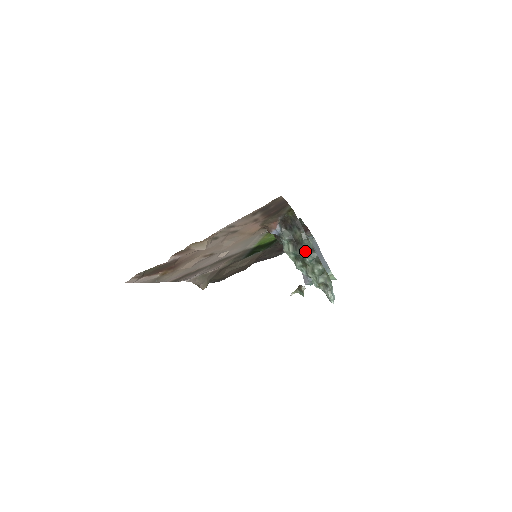
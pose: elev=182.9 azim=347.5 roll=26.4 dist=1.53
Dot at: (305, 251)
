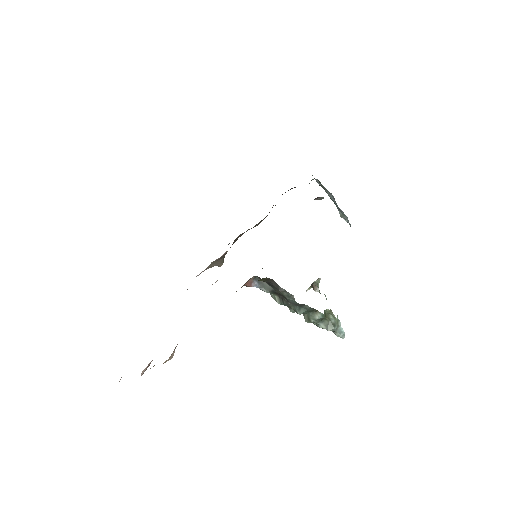
Dot at: (294, 305)
